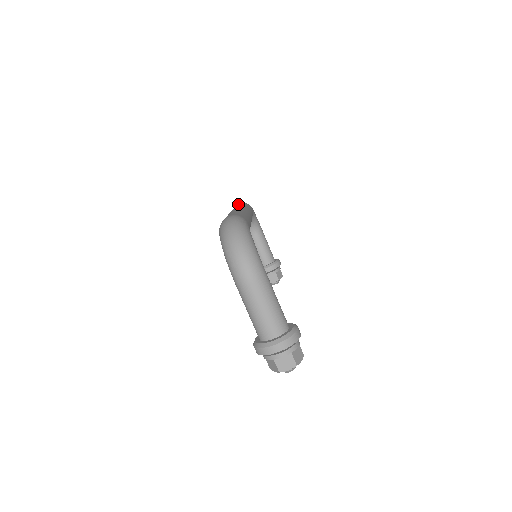
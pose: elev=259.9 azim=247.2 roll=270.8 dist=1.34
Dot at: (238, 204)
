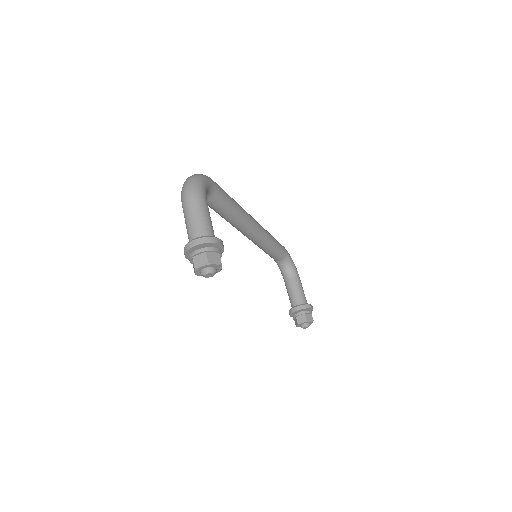
Dot at: occluded
